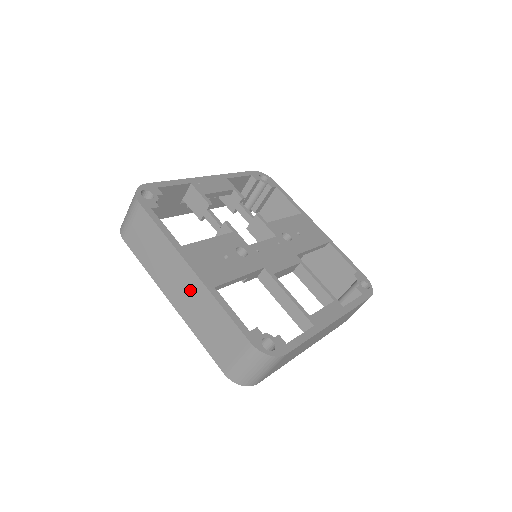
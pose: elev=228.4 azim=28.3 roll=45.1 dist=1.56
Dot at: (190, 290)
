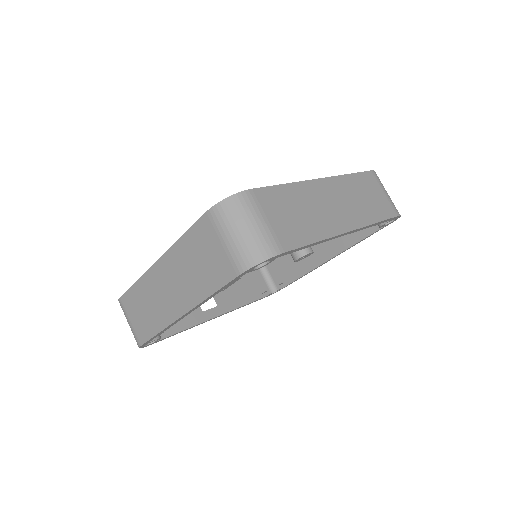
Dot at: (171, 276)
